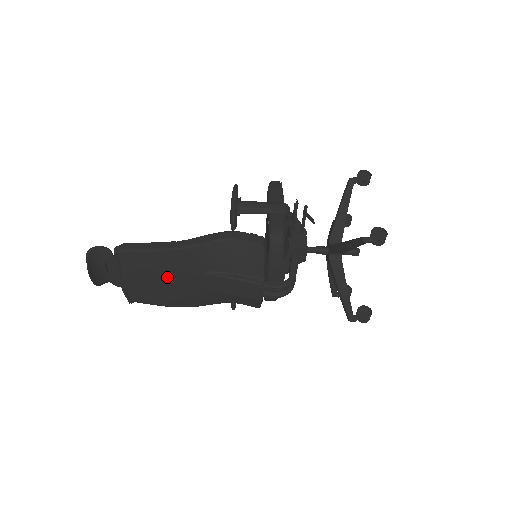
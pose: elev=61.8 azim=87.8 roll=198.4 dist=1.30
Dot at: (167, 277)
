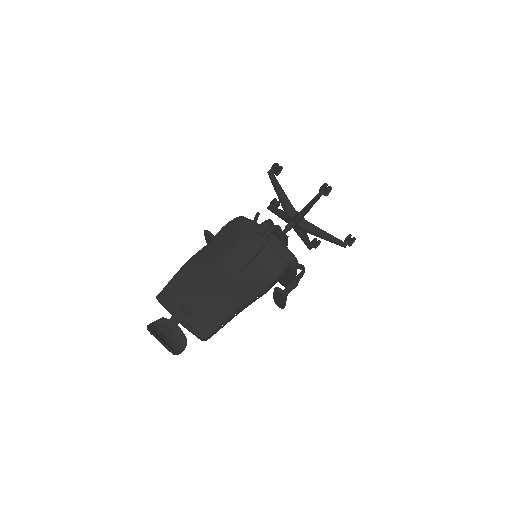
Dot at: (202, 286)
